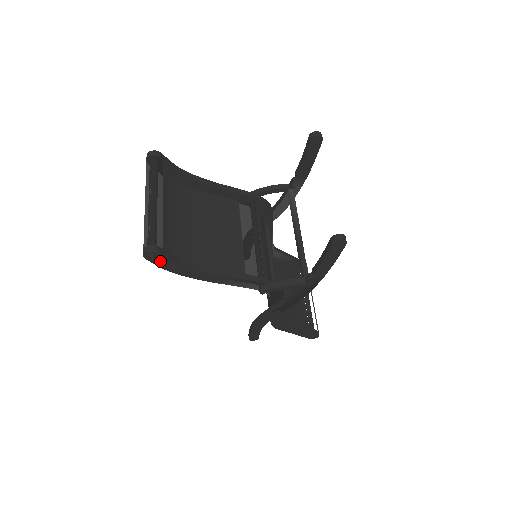
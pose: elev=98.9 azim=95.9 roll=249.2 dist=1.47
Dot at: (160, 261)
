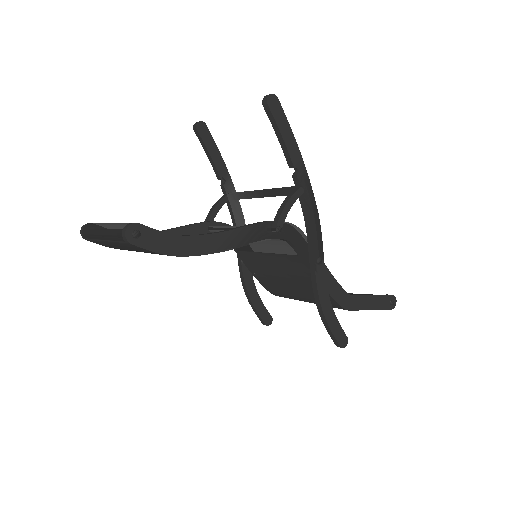
Dot at: (149, 240)
